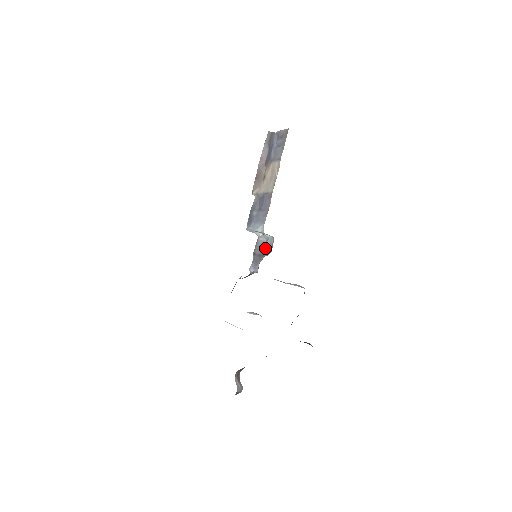
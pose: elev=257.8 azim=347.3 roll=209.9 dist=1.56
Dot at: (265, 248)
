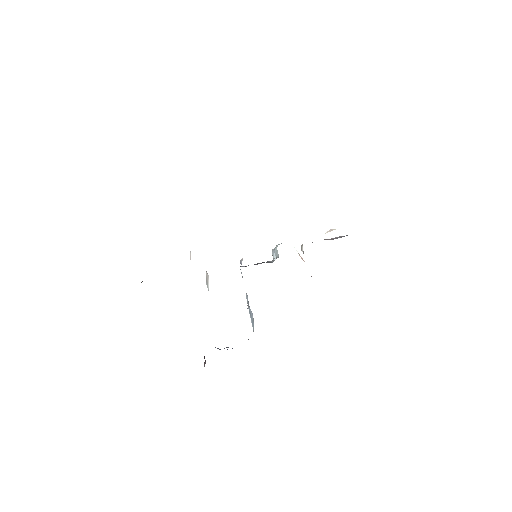
Dot at: occluded
